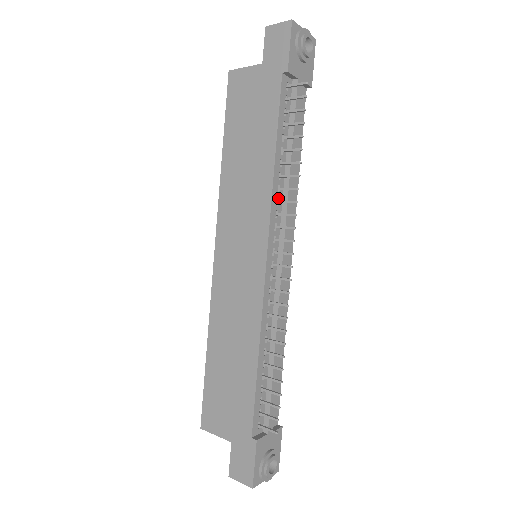
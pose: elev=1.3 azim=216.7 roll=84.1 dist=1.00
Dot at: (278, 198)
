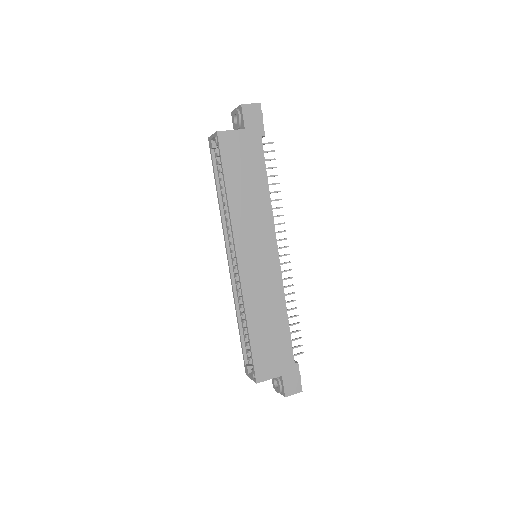
Dot at: occluded
